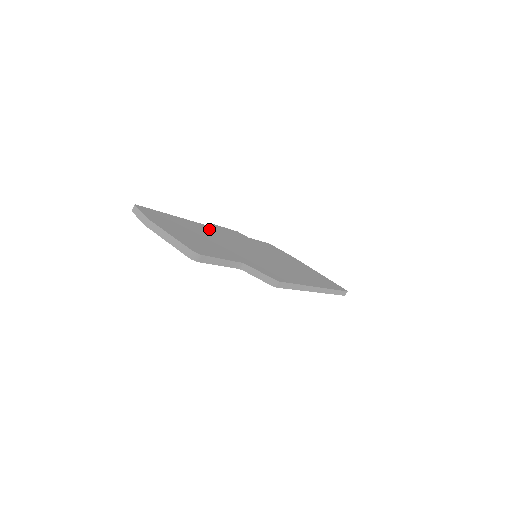
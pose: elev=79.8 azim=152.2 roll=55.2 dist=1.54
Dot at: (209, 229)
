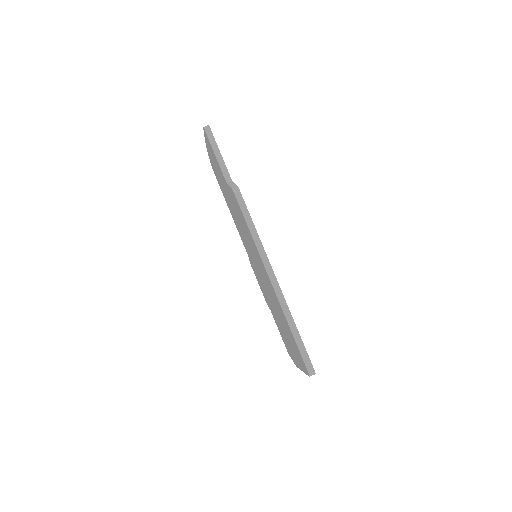
Dot at: occluded
